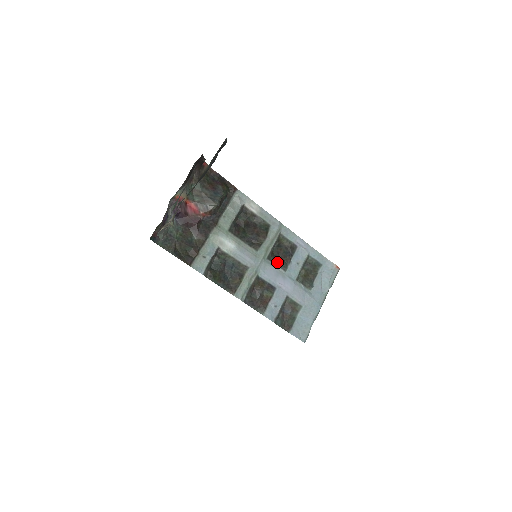
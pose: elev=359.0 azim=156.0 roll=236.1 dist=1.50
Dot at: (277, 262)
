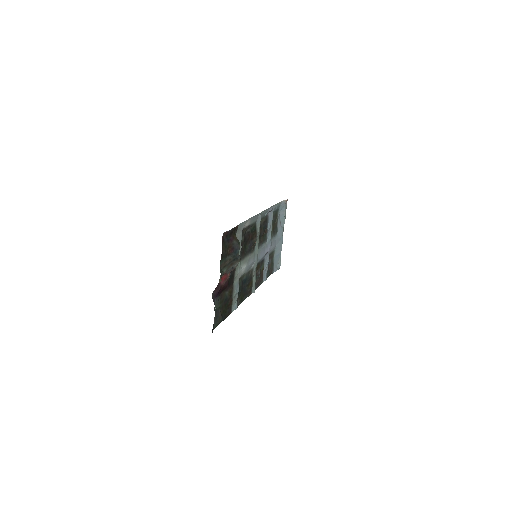
Dot at: (262, 241)
